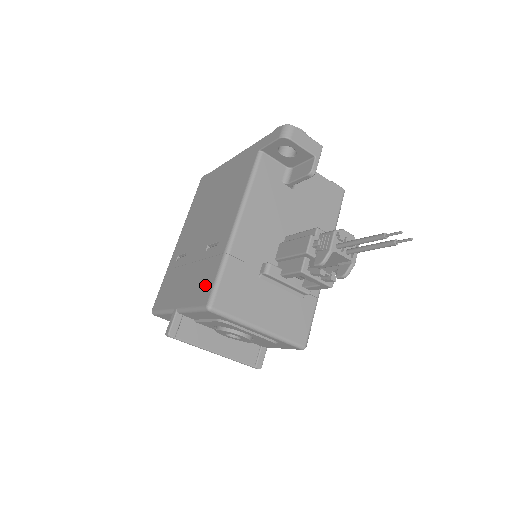
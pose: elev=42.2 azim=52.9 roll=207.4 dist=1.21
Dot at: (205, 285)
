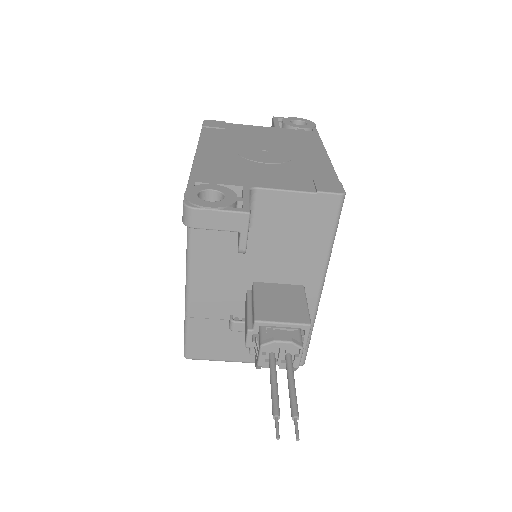
Dot at: occluded
